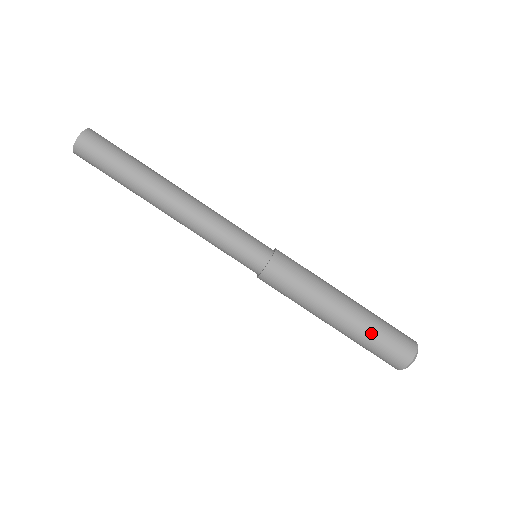
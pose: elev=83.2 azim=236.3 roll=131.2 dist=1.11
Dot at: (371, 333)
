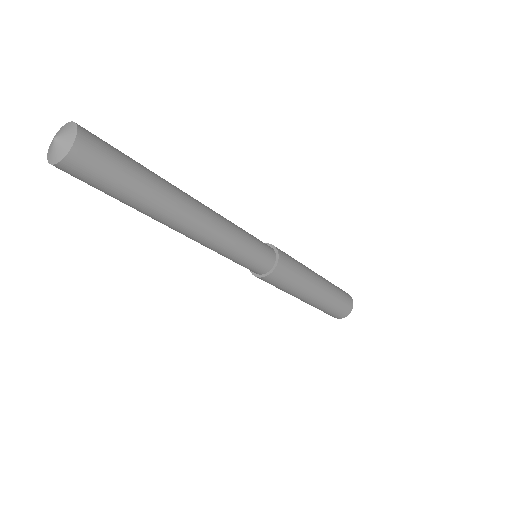
Dot at: occluded
